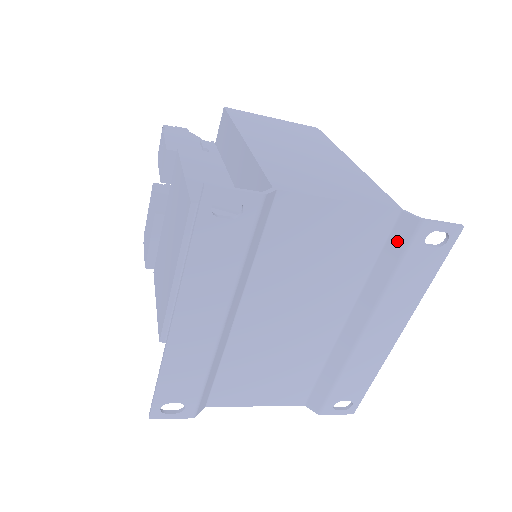
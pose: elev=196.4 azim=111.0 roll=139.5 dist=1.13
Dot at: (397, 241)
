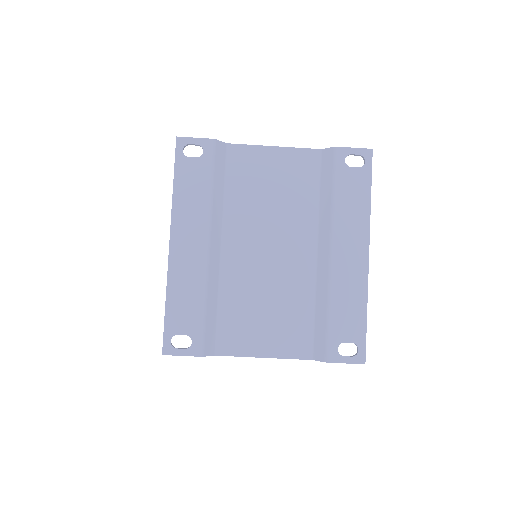
Dot at: (326, 170)
